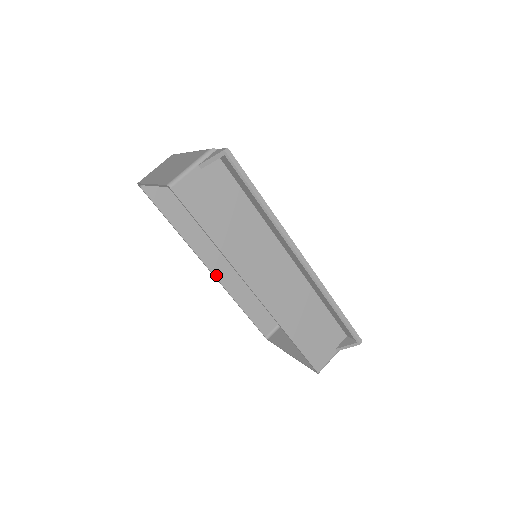
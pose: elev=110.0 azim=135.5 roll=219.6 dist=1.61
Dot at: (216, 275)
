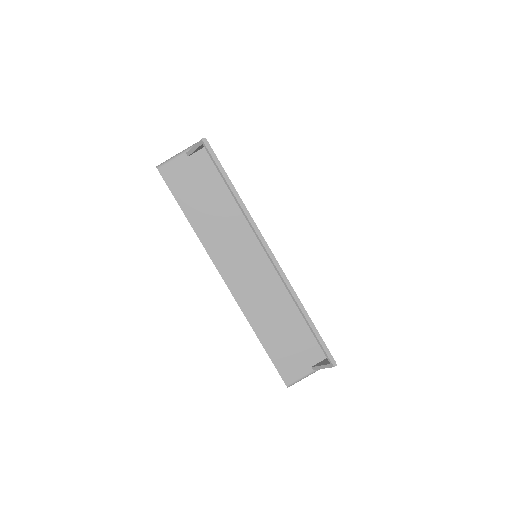
Dot at: occluded
